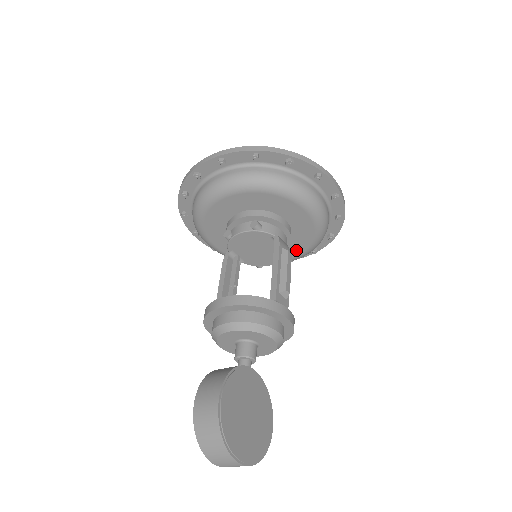
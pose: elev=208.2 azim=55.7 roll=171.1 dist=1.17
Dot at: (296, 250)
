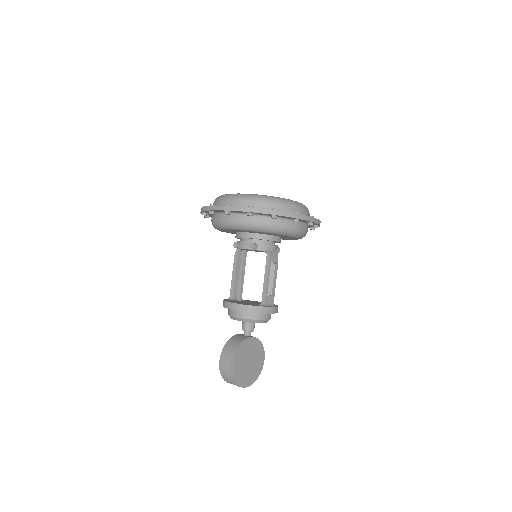
Dot at: (286, 239)
